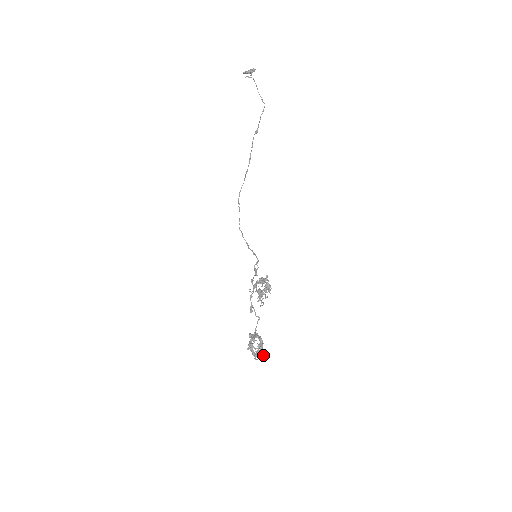
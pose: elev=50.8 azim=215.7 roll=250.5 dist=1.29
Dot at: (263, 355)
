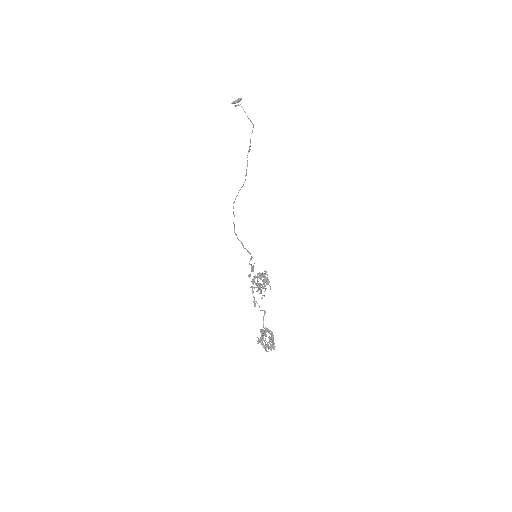
Dot at: (273, 346)
